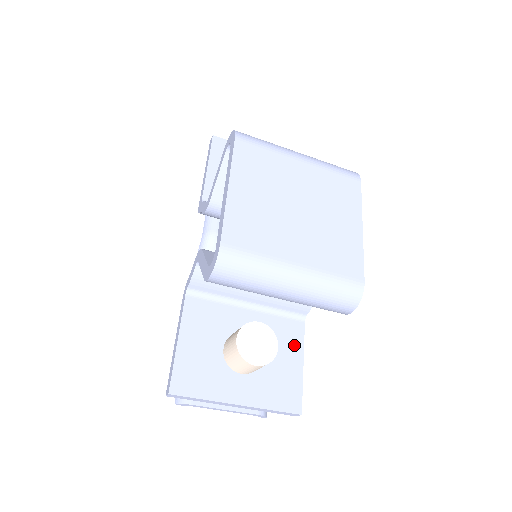
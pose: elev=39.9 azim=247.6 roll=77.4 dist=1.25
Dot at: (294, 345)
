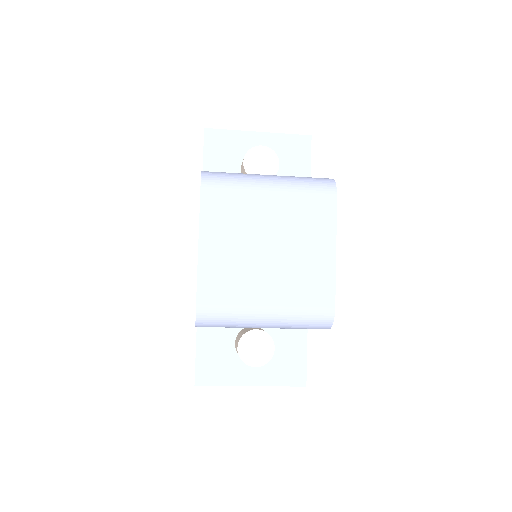
Dot at: (298, 329)
